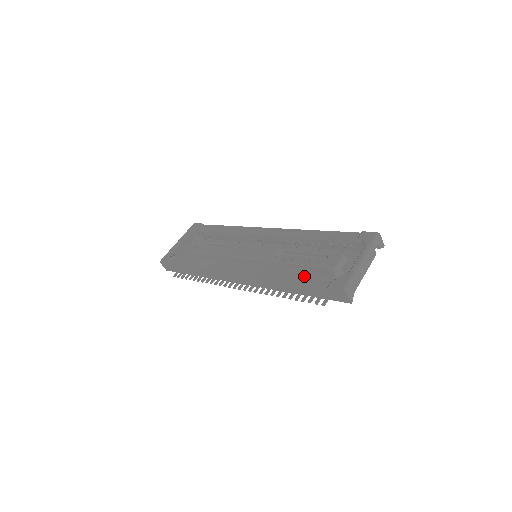
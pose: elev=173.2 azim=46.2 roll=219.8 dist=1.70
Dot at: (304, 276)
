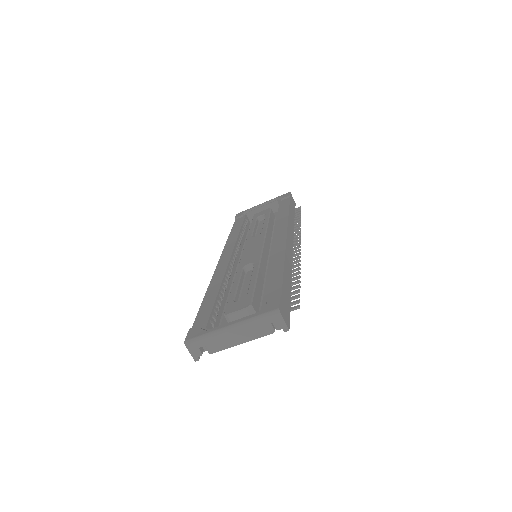
Dot at: (211, 303)
